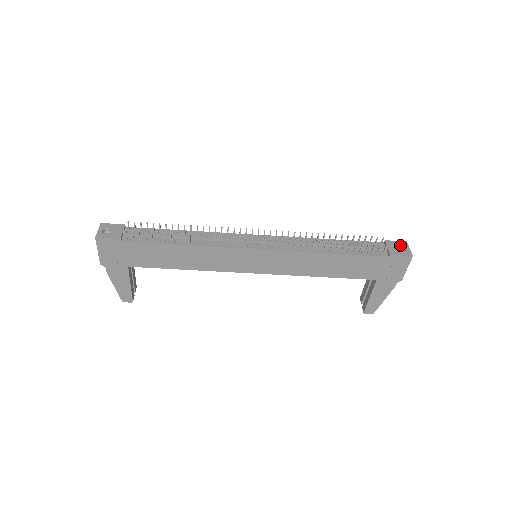
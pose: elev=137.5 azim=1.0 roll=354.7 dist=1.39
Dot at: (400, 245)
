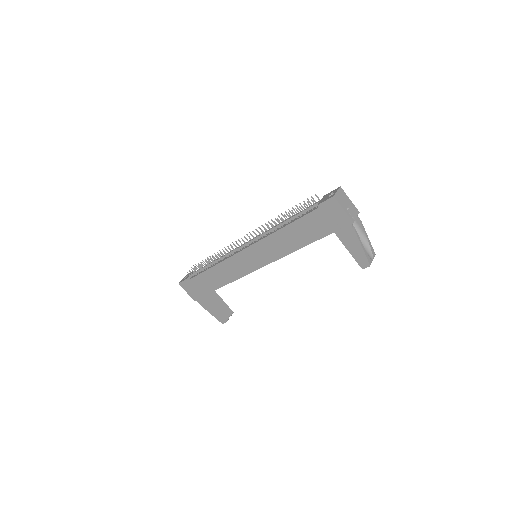
Dot at: (332, 193)
